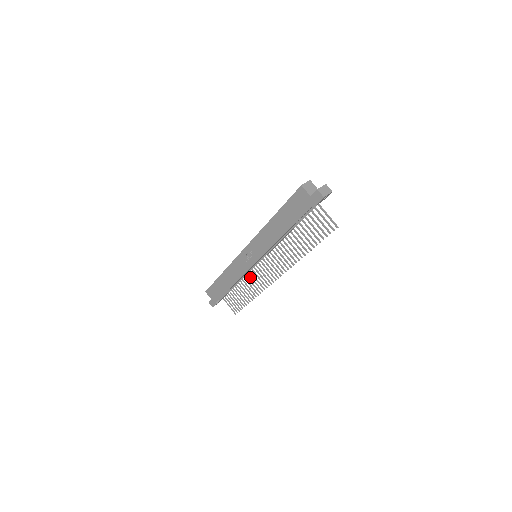
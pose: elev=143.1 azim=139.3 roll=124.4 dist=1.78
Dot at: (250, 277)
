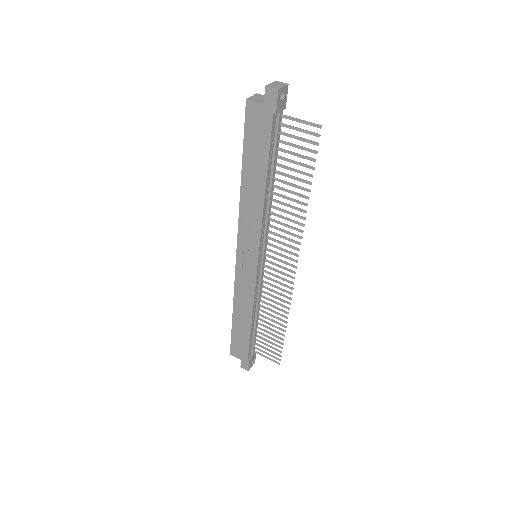
Dot at: occluded
